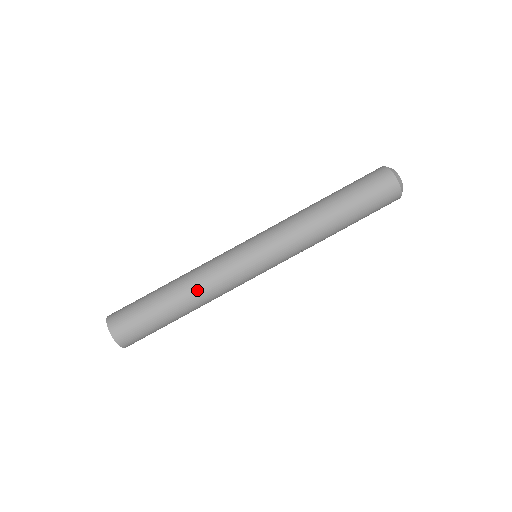
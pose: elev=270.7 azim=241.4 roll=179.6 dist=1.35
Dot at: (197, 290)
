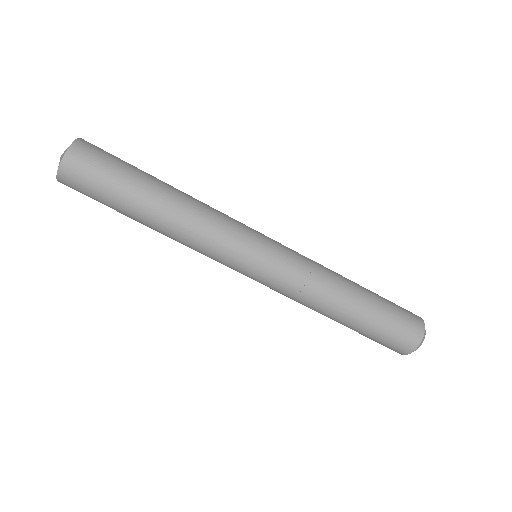
Dot at: (173, 237)
